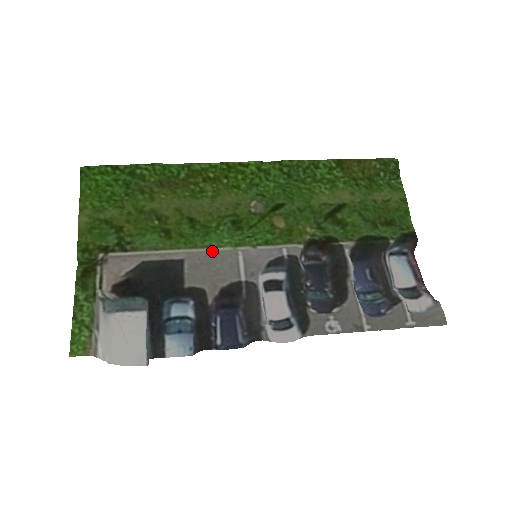
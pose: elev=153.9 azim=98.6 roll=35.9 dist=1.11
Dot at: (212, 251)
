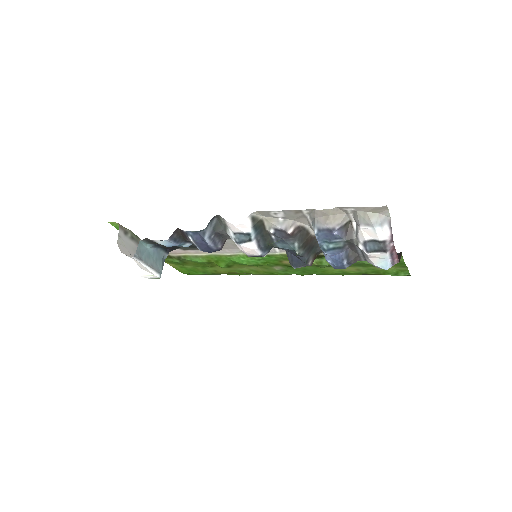
Dot at: (229, 253)
